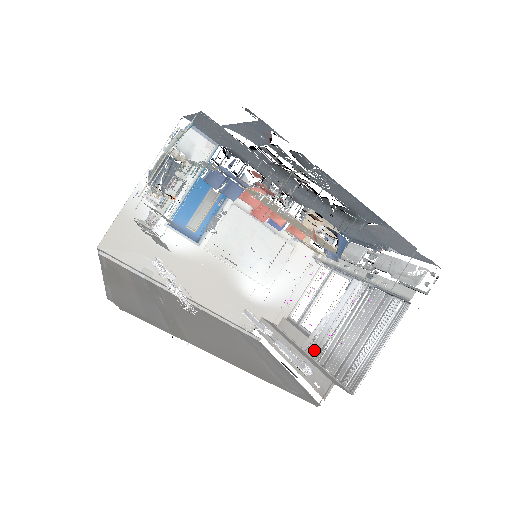
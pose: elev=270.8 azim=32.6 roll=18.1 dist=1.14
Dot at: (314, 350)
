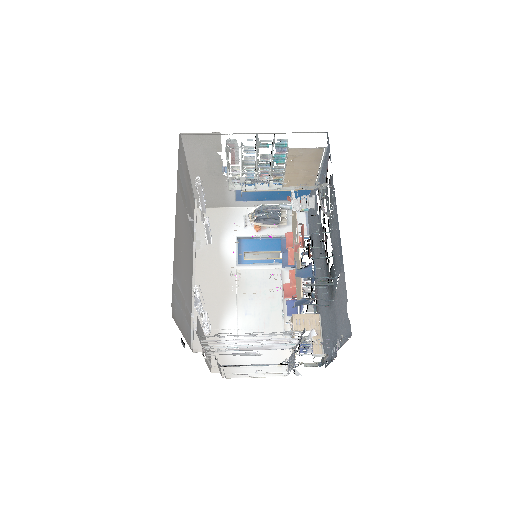
Dot at: (212, 351)
